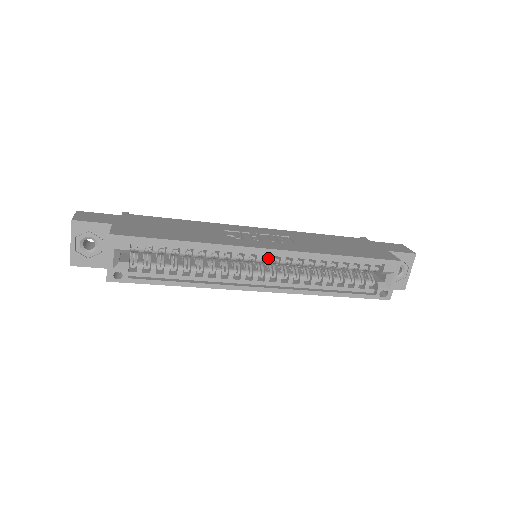
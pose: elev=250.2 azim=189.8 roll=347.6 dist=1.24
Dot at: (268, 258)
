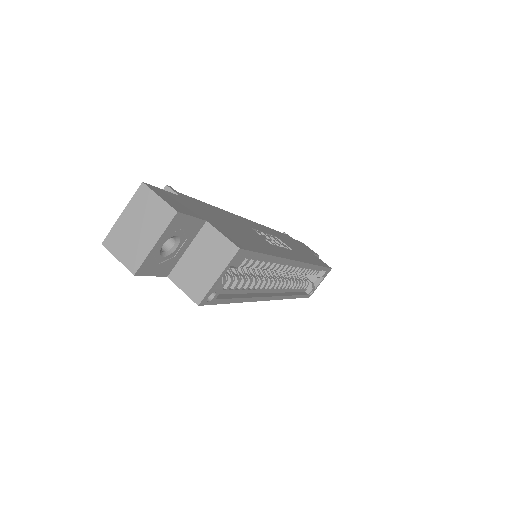
Dot at: (289, 268)
